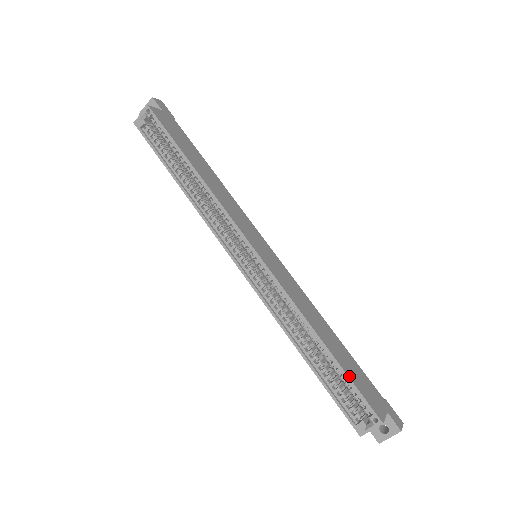
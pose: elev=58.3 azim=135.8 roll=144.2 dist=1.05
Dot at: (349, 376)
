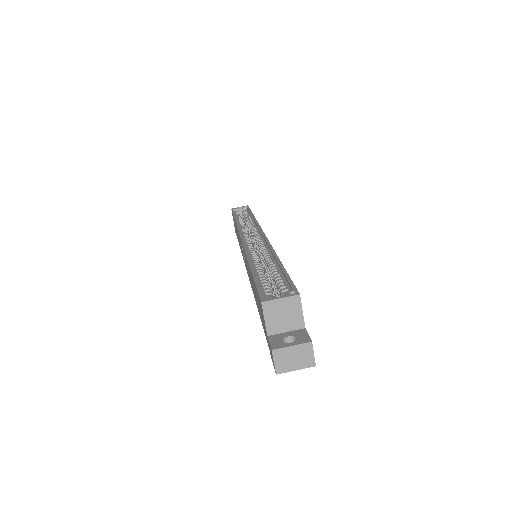
Dot at: (287, 274)
